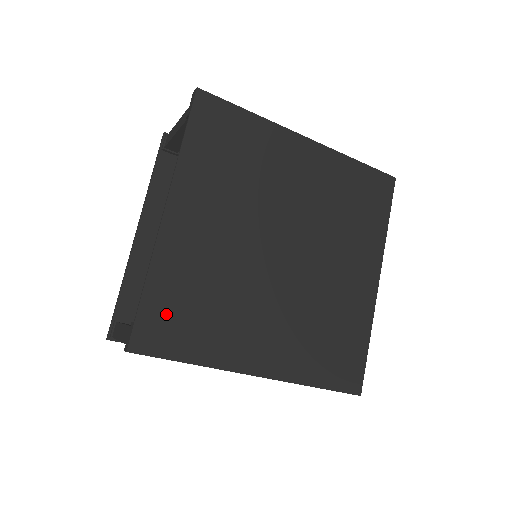
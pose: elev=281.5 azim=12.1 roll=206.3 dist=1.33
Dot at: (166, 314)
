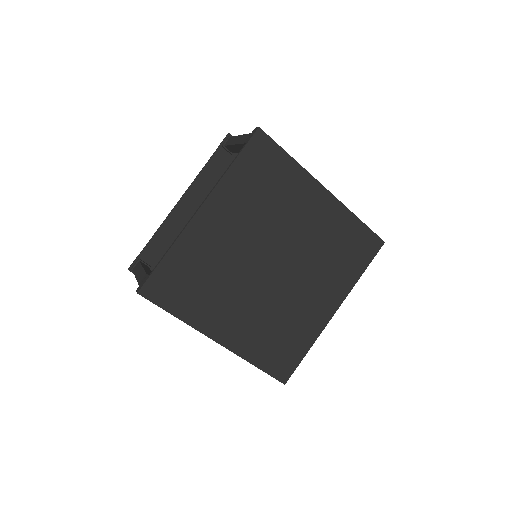
Dot at: (276, 358)
